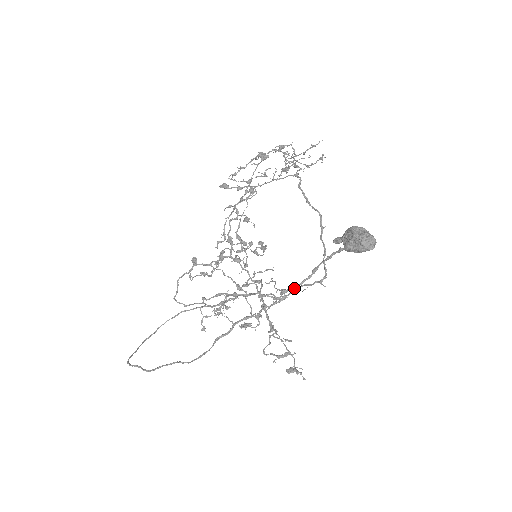
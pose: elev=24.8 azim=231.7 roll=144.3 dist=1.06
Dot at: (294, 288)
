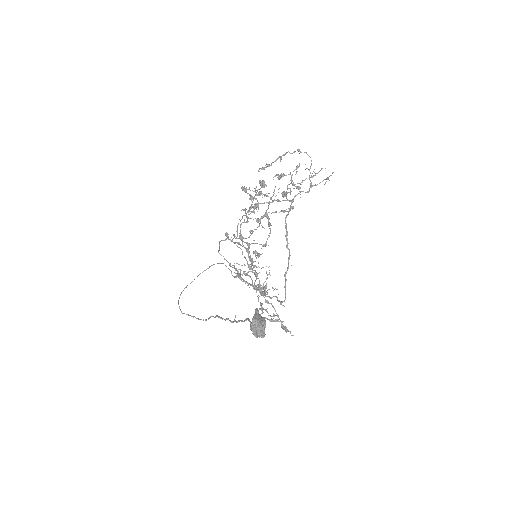
Dot at: (239, 320)
